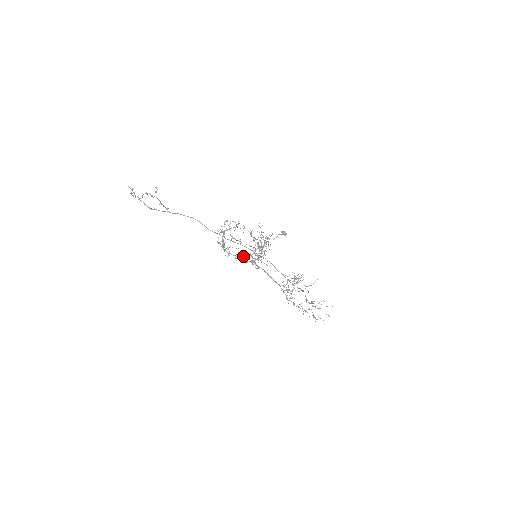
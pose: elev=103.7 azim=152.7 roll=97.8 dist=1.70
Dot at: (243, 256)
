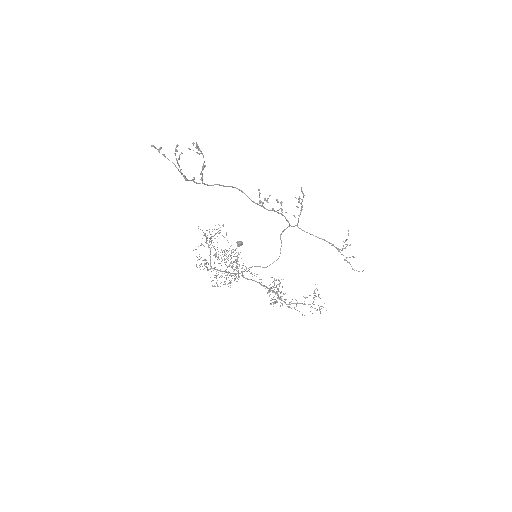
Dot at: occluded
